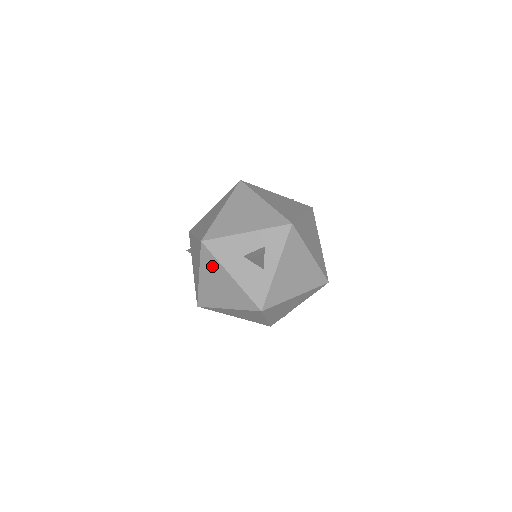
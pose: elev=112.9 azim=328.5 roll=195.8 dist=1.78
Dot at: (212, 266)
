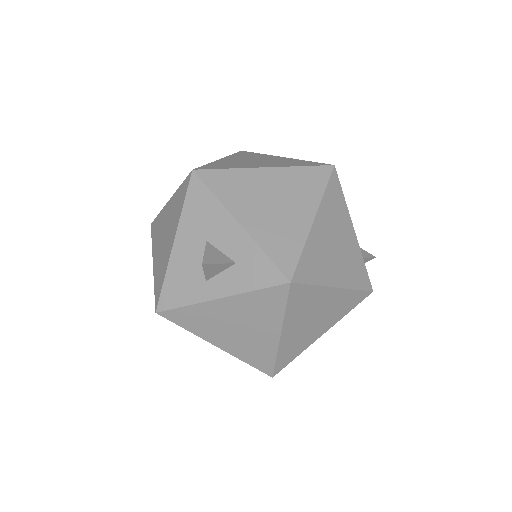
Dot at: (177, 208)
